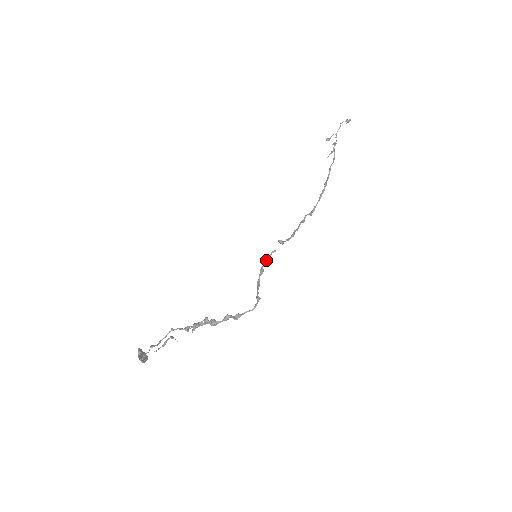
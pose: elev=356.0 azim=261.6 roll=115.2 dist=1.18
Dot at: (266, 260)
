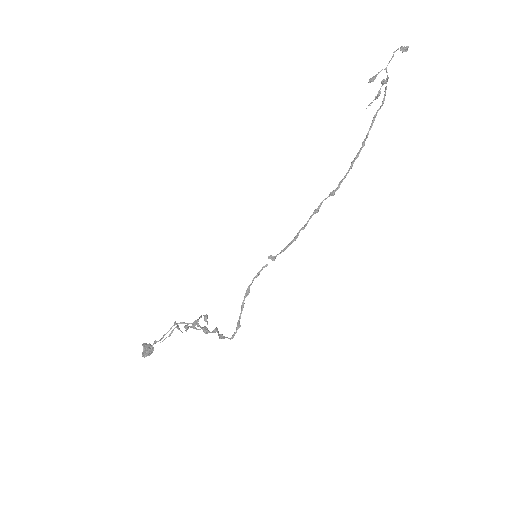
Dot at: (255, 277)
